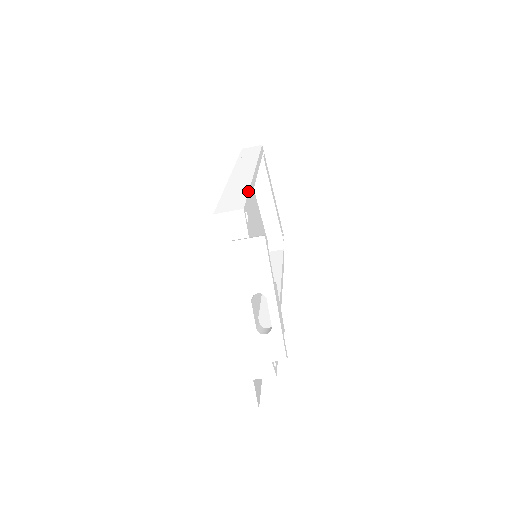
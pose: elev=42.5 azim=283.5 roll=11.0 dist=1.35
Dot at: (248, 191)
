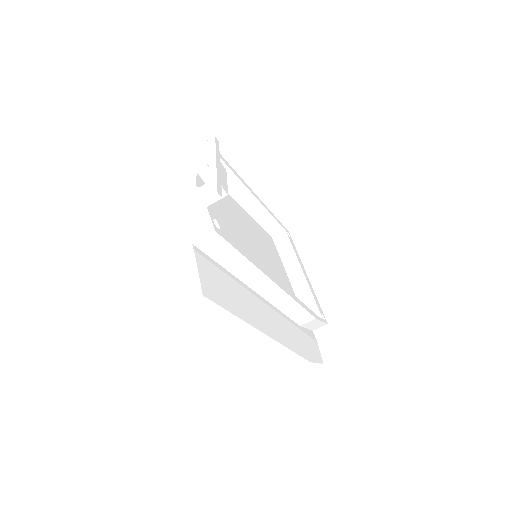
Dot at: (227, 162)
